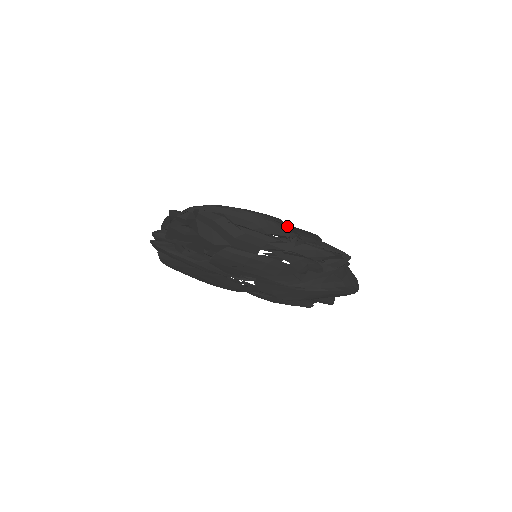
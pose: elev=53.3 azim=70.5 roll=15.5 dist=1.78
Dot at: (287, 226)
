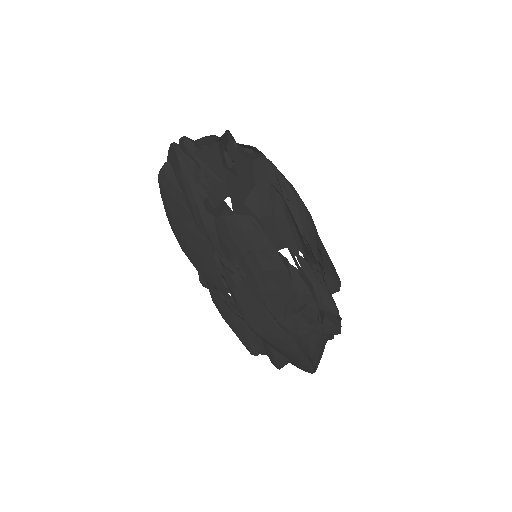
Dot at: (322, 249)
